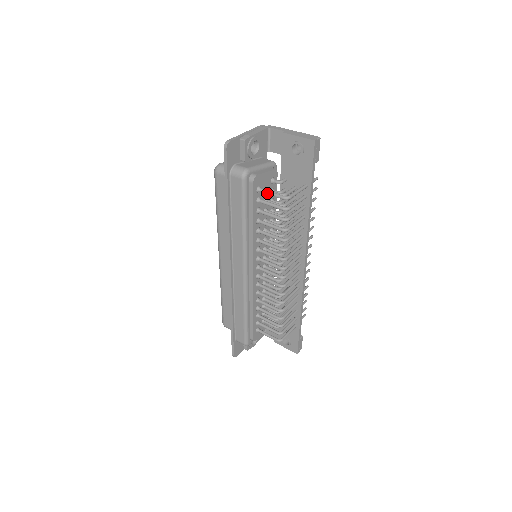
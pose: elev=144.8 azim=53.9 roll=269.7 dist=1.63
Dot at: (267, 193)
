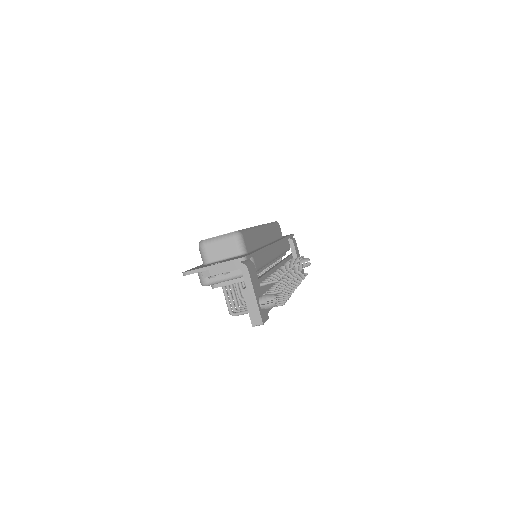
Dot at: occluded
